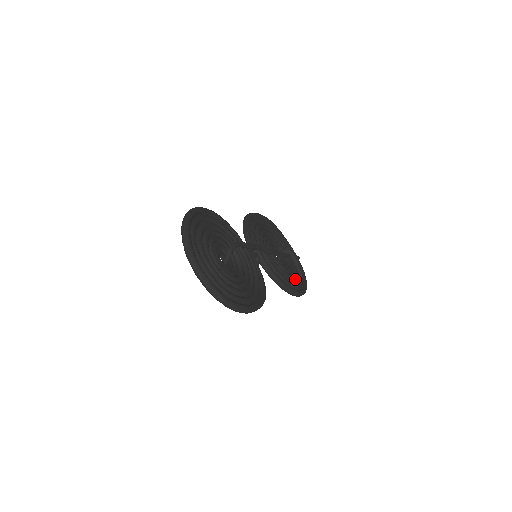
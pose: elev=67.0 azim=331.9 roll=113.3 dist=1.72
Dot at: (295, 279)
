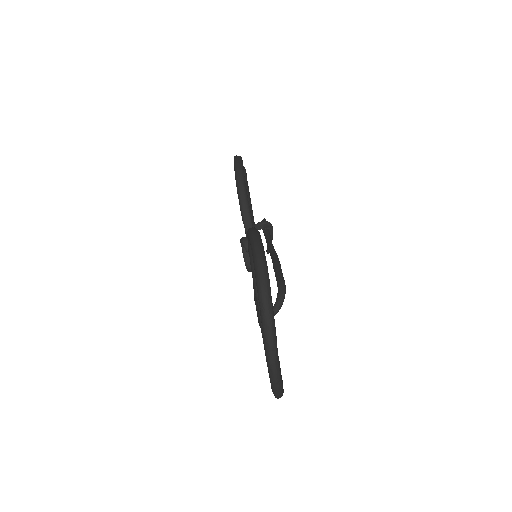
Dot at: occluded
